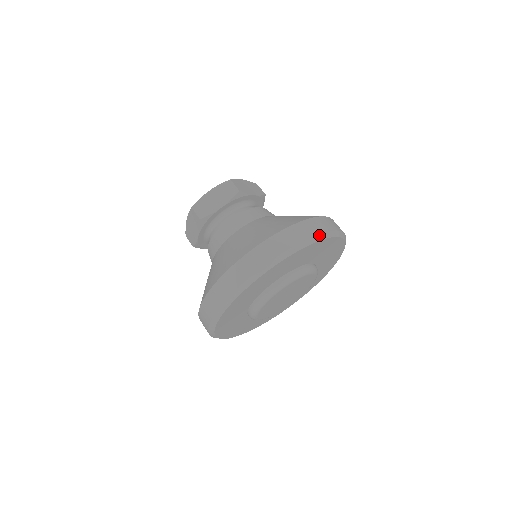
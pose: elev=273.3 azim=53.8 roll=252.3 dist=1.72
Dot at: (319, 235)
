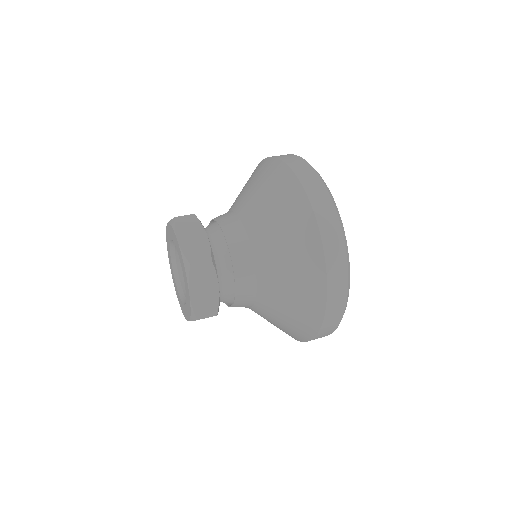
Dot at: (337, 212)
